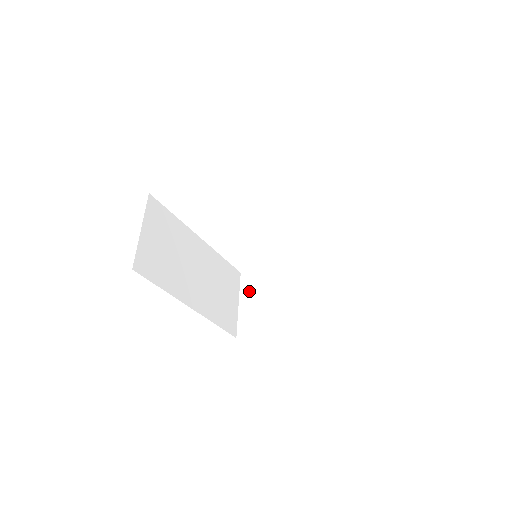
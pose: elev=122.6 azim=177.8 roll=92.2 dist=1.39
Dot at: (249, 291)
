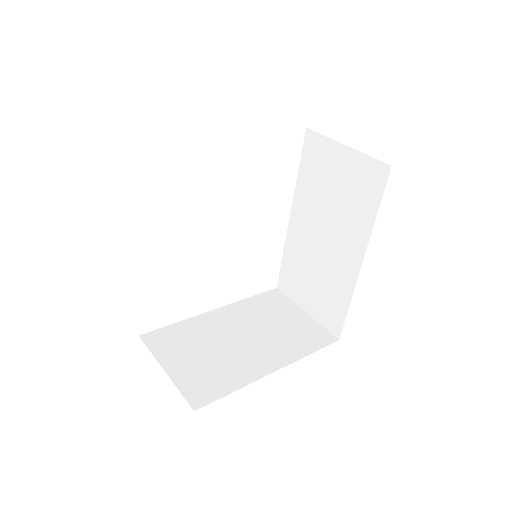
Dot at: (172, 352)
